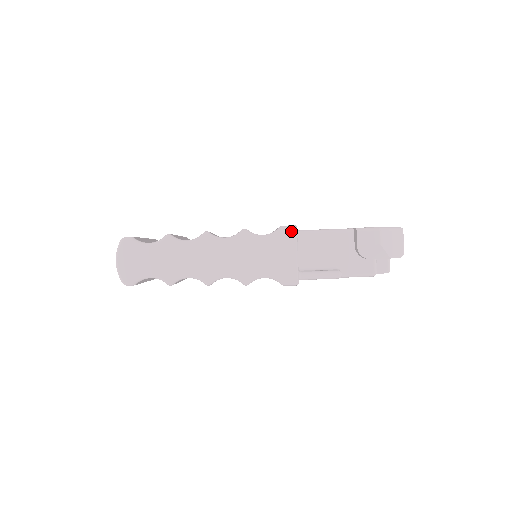
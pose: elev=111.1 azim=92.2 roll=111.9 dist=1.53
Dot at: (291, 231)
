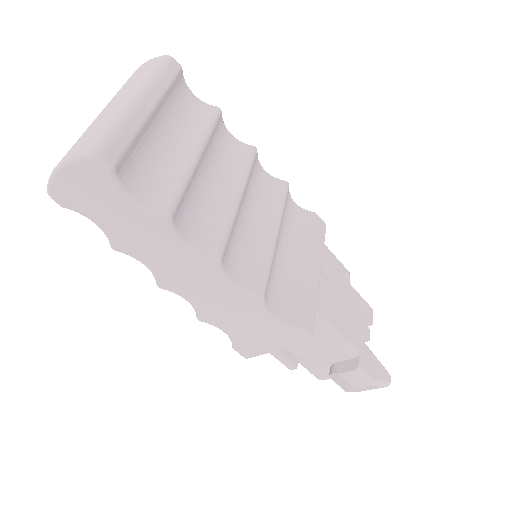
Dot at: (301, 340)
